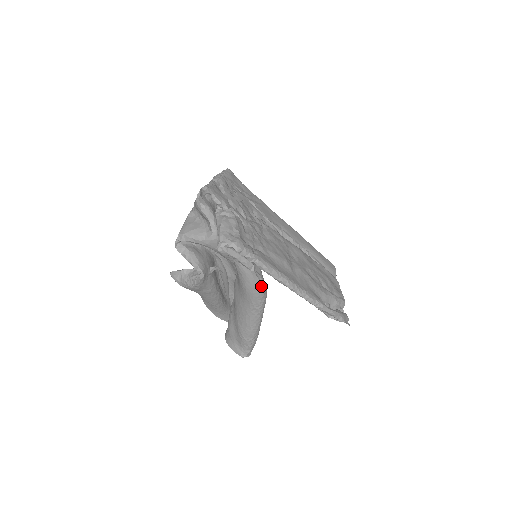
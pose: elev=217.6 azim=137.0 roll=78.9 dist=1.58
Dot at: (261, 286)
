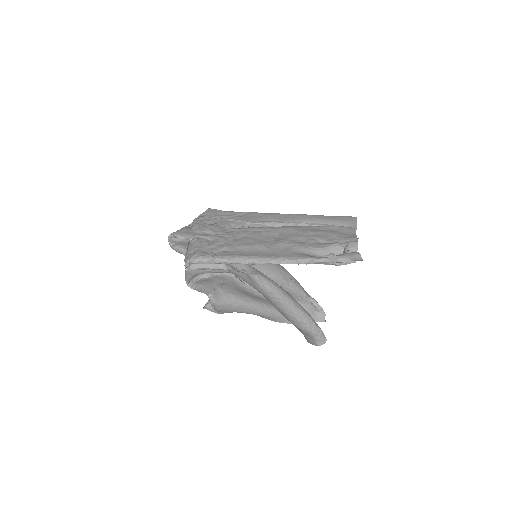
Dot at: (251, 277)
